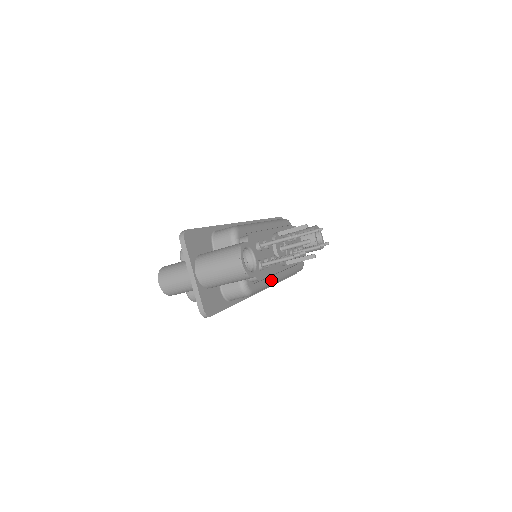
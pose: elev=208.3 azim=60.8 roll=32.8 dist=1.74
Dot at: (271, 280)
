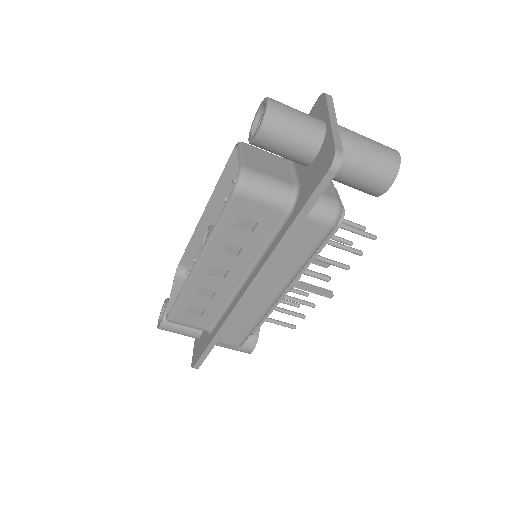
Dot at: occluded
